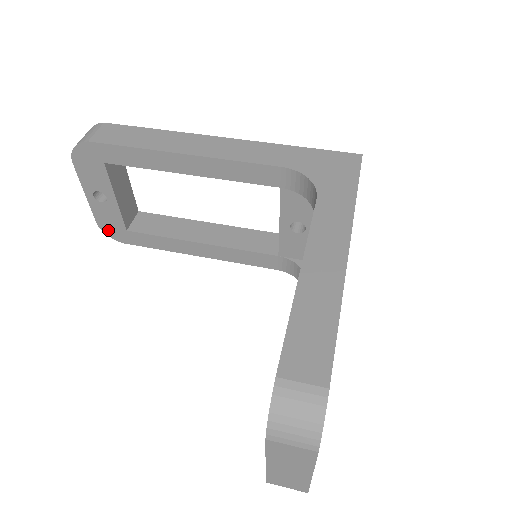
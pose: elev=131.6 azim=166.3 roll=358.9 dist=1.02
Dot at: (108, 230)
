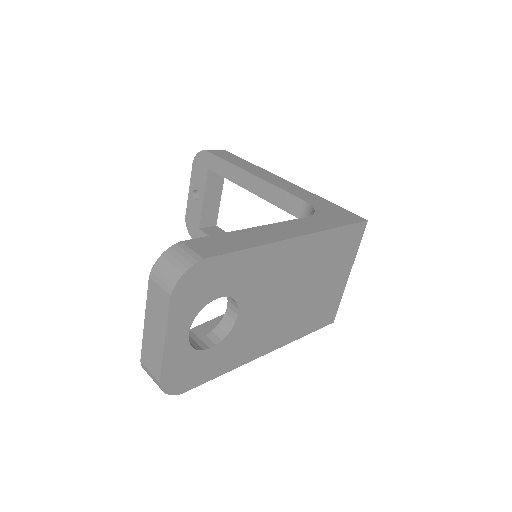
Dot at: (189, 225)
